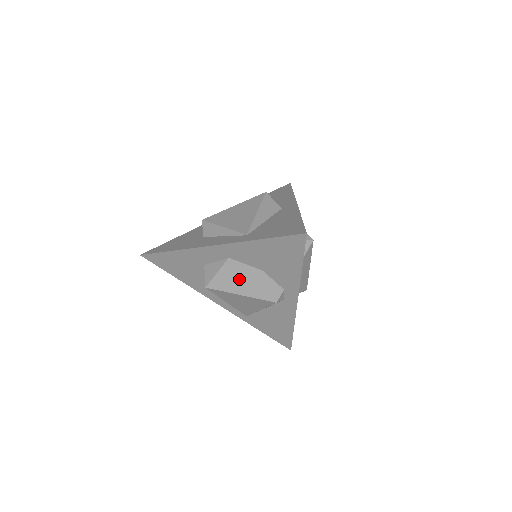
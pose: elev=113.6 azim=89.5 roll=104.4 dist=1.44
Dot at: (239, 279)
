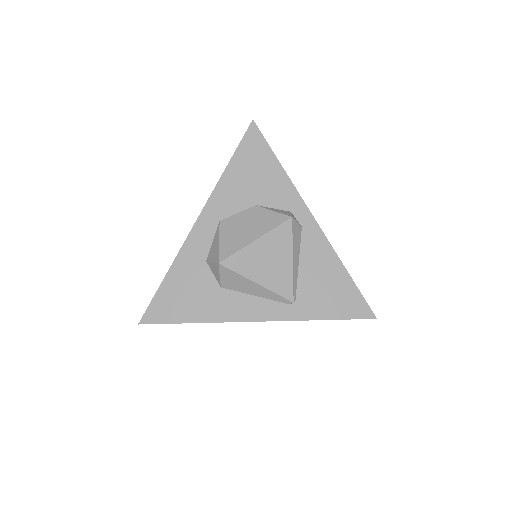
Dot at: (243, 229)
